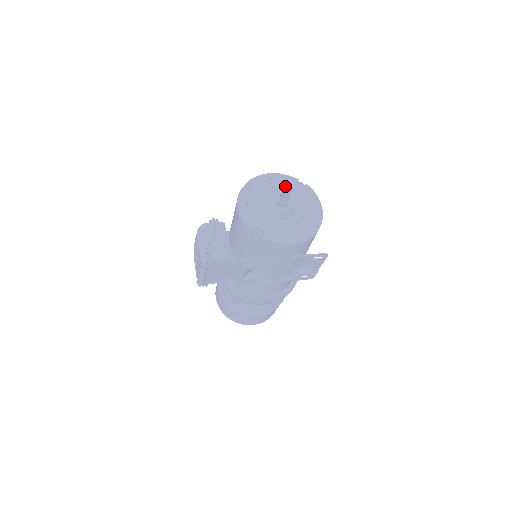
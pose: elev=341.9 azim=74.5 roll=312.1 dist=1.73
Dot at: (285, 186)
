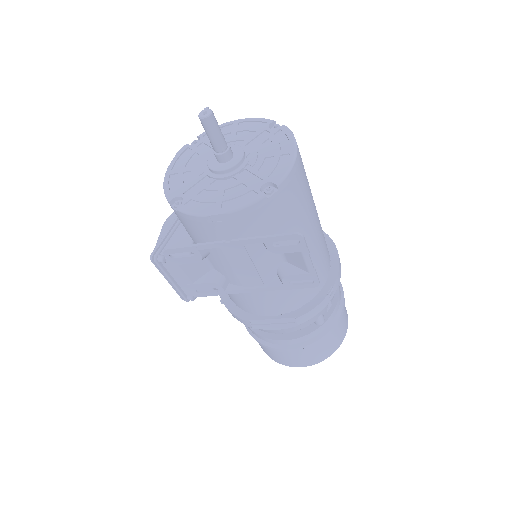
Dot at: occluded
